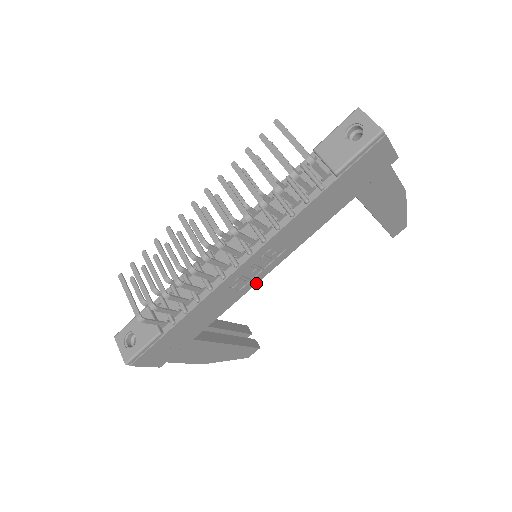
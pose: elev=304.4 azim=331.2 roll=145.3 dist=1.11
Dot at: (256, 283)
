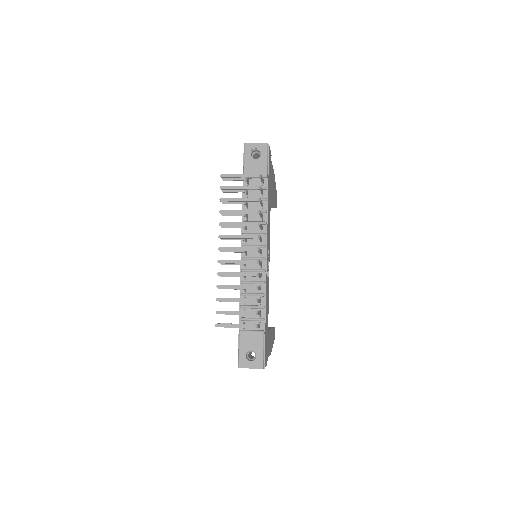
Dot at: occluded
